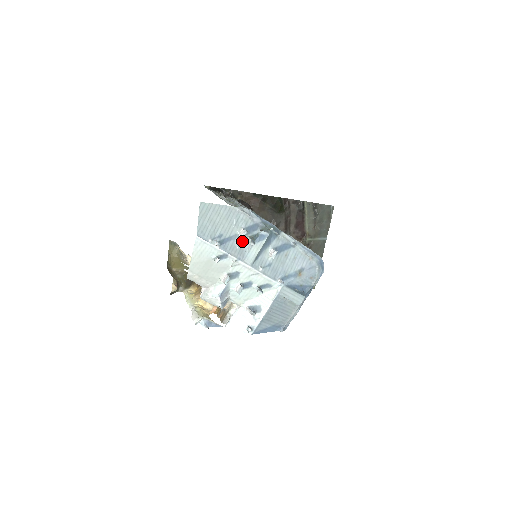
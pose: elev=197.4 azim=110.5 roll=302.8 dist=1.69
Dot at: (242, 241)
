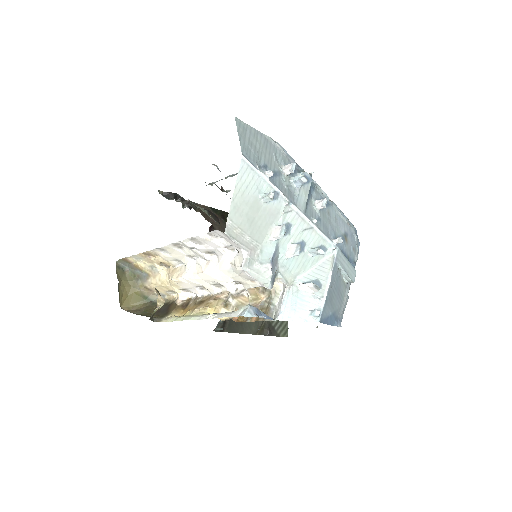
Dot at: (287, 181)
